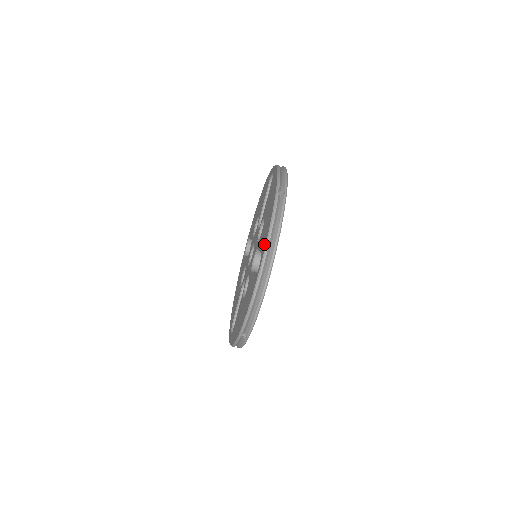
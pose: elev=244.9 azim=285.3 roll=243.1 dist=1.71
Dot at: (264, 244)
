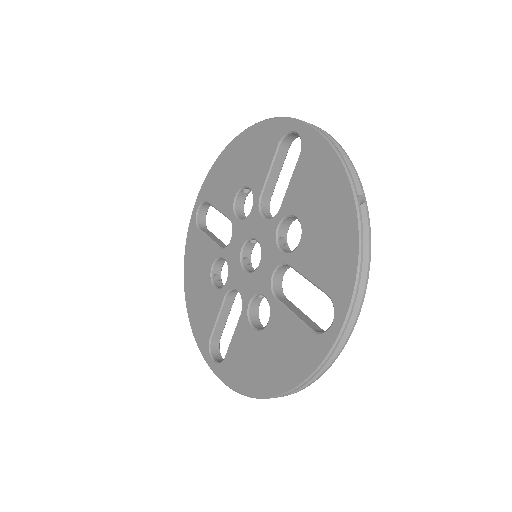
Dot at: (226, 374)
